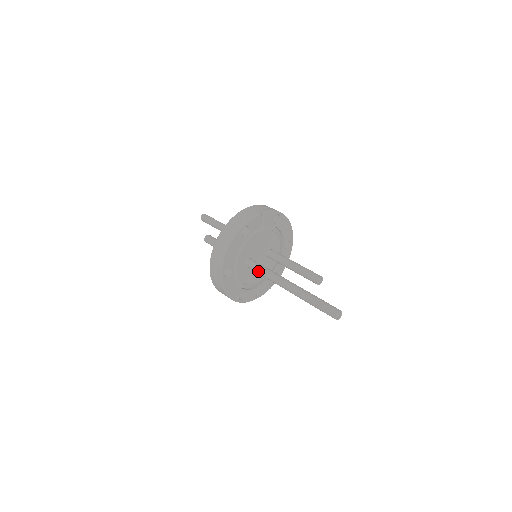
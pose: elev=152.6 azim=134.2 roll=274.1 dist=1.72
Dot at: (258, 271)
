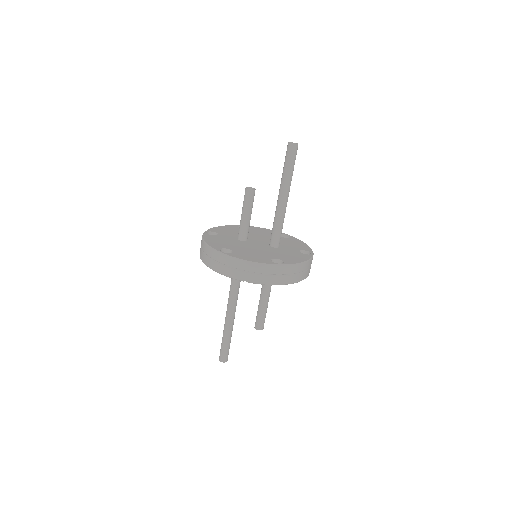
Dot at: occluded
